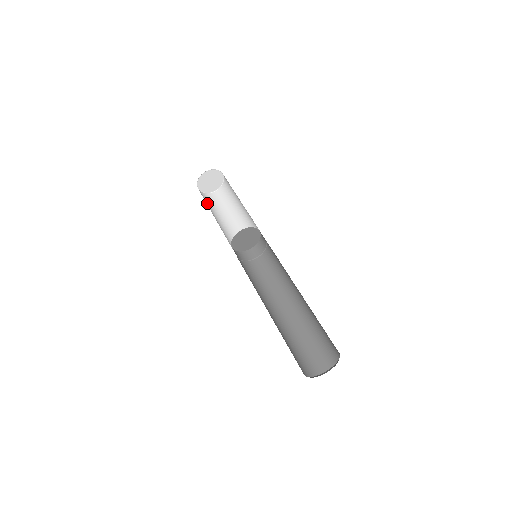
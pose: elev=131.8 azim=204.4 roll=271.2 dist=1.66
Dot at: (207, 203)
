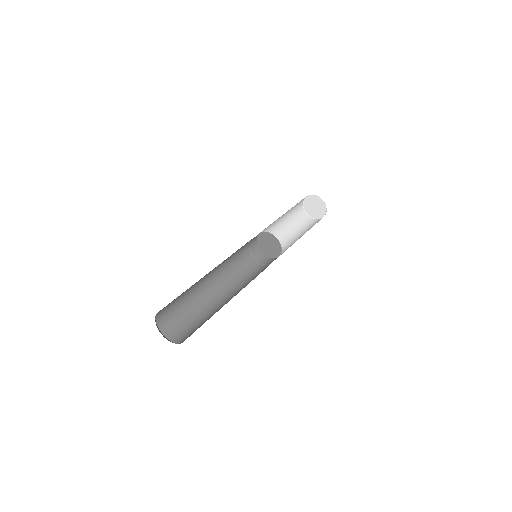
Dot at: (303, 226)
